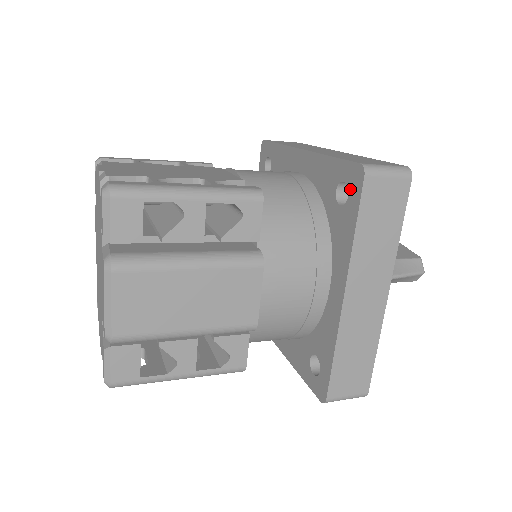
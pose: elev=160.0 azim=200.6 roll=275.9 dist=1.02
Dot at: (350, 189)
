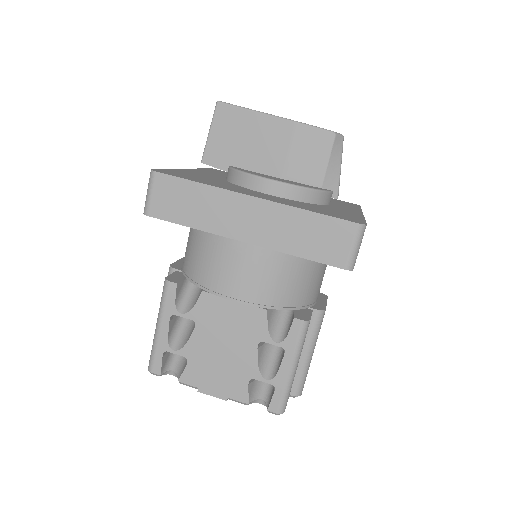
Dot at: occluded
